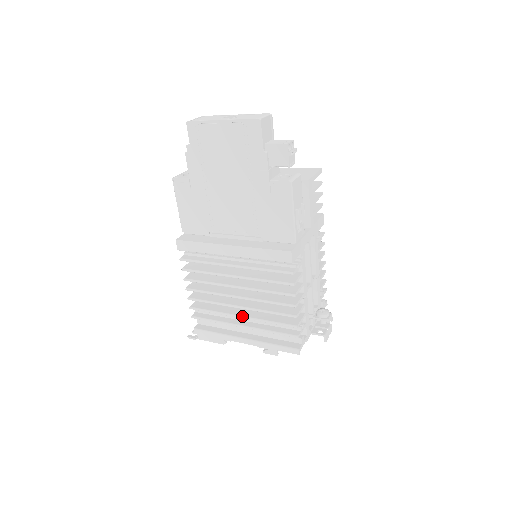
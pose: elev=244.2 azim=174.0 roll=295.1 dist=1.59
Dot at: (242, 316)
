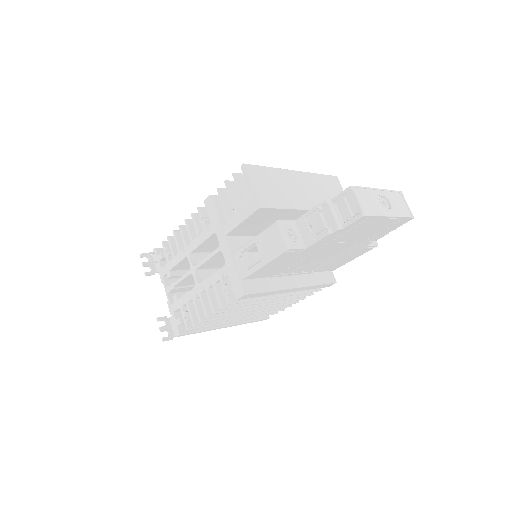
Dot at: (246, 316)
